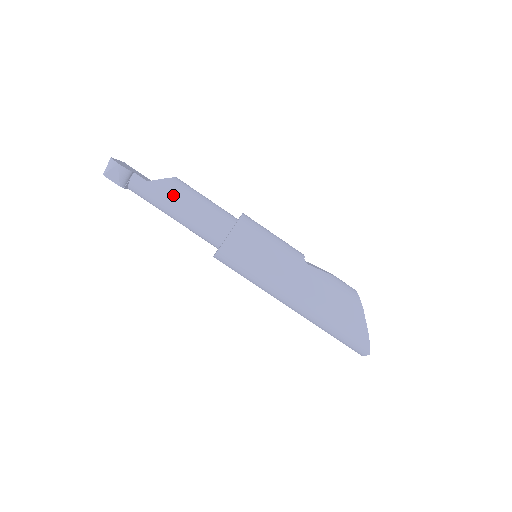
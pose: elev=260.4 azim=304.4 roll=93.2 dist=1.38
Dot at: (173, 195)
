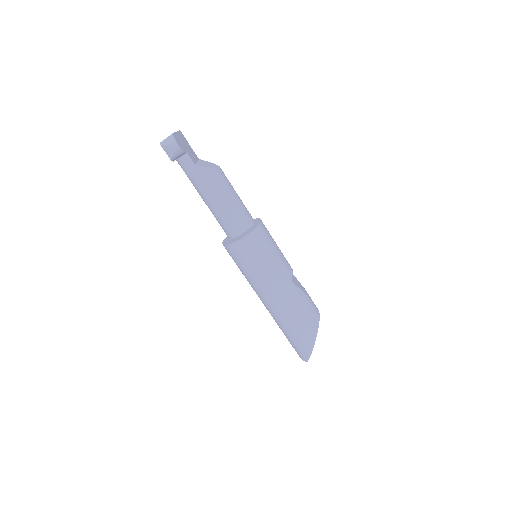
Dot at: (211, 185)
